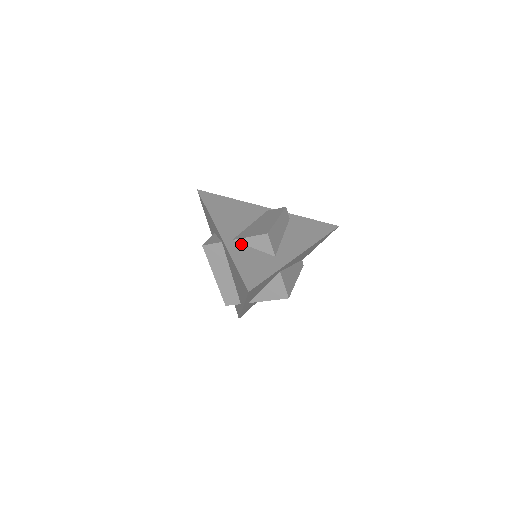
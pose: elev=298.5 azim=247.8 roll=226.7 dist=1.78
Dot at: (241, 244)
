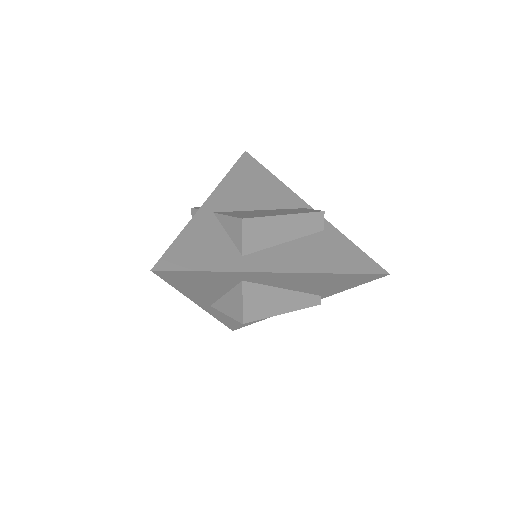
Dot at: (218, 221)
